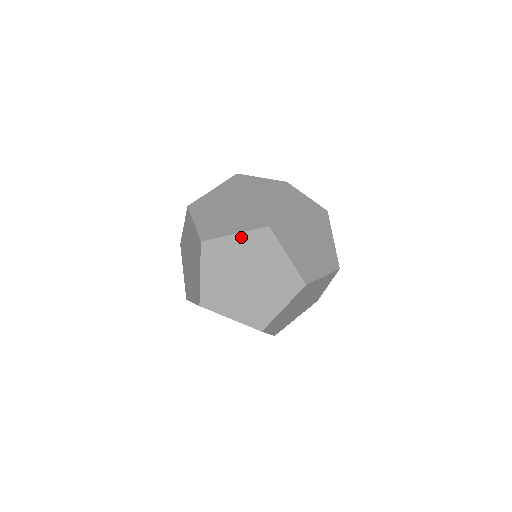
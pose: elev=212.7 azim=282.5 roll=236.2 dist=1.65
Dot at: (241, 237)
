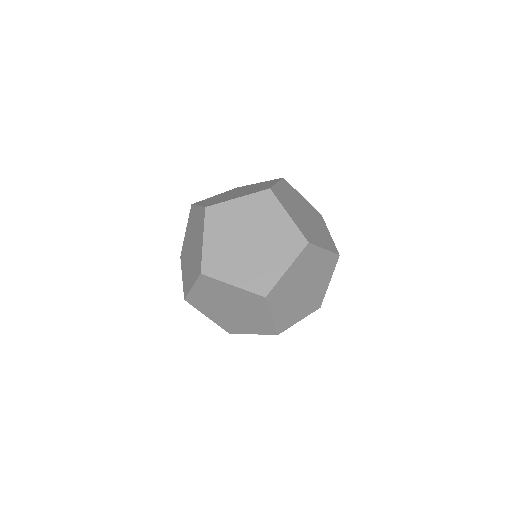
Dot at: (244, 200)
